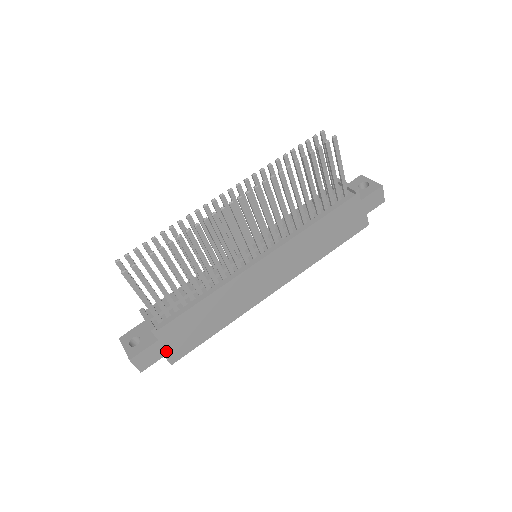
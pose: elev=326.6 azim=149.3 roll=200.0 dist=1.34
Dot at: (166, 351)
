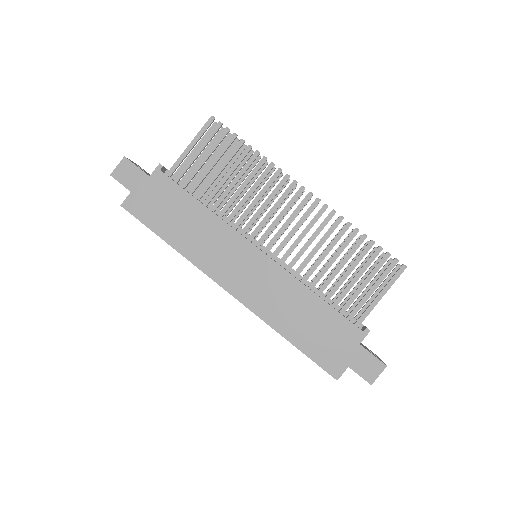
Dot at: (137, 191)
